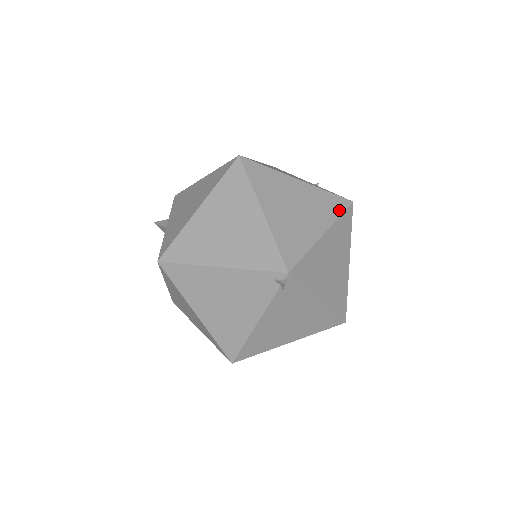
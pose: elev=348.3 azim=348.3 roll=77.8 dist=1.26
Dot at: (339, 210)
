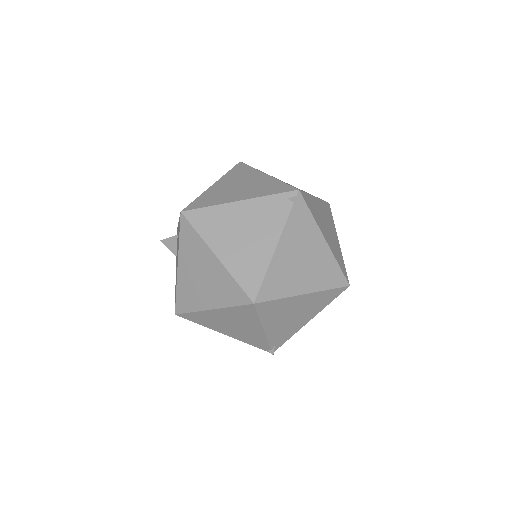
Dot at: occluded
